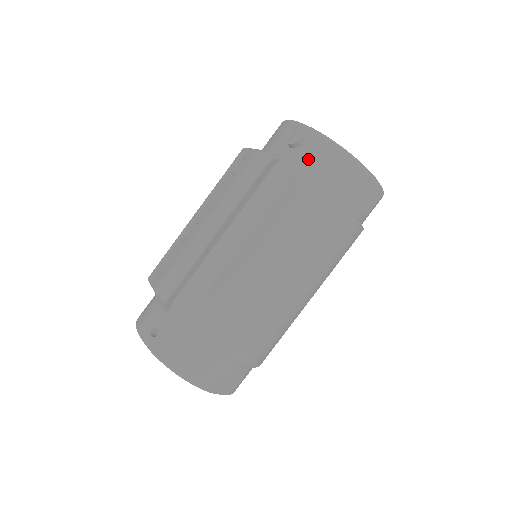
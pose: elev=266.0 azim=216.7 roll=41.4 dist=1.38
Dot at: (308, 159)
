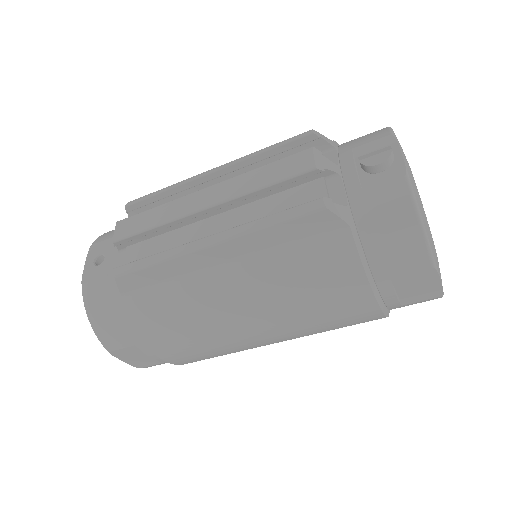
Dot at: (367, 197)
